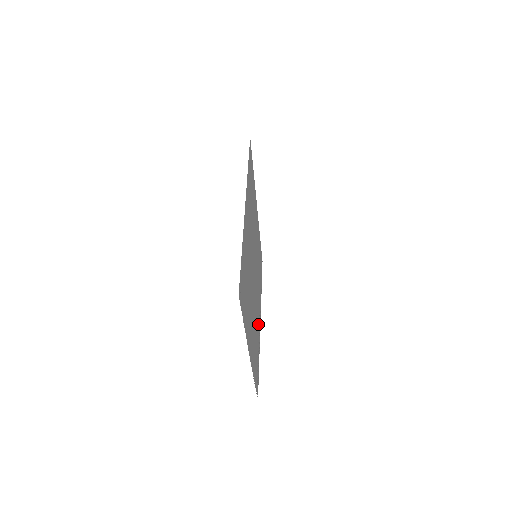
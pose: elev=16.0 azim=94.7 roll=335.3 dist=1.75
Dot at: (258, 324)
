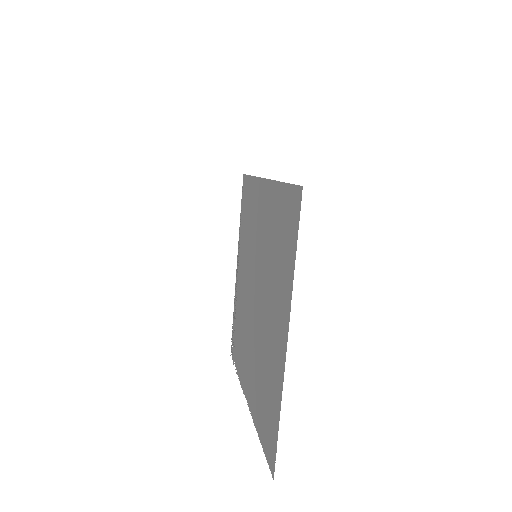
Dot at: (239, 291)
